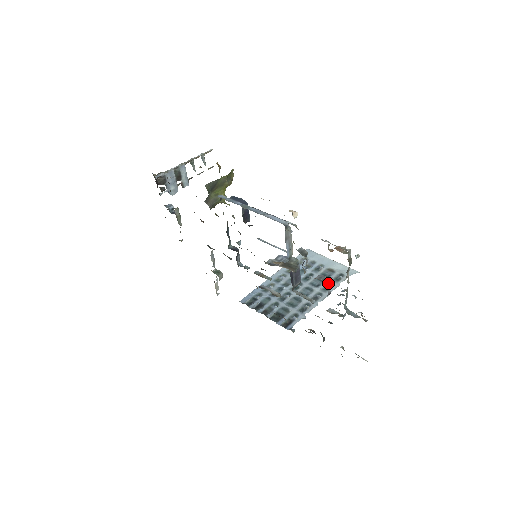
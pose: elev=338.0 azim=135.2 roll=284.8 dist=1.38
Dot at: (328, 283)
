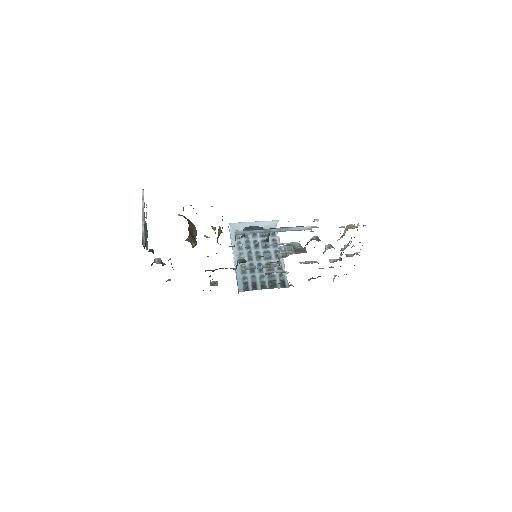
Dot at: occluded
